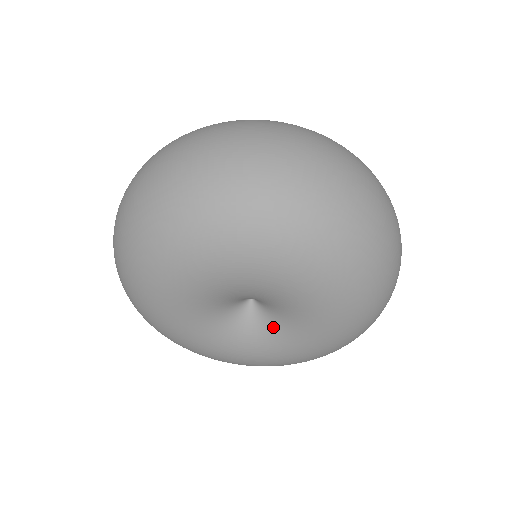
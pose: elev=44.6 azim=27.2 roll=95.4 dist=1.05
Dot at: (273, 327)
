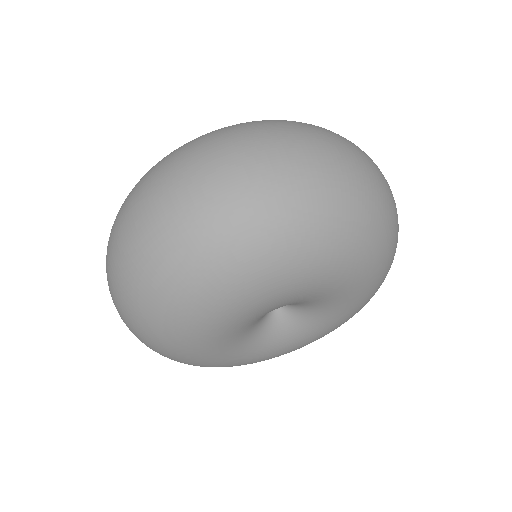
Dot at: (311, 309)
